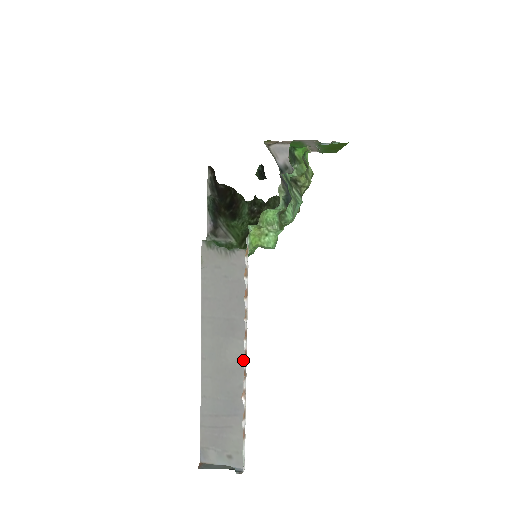
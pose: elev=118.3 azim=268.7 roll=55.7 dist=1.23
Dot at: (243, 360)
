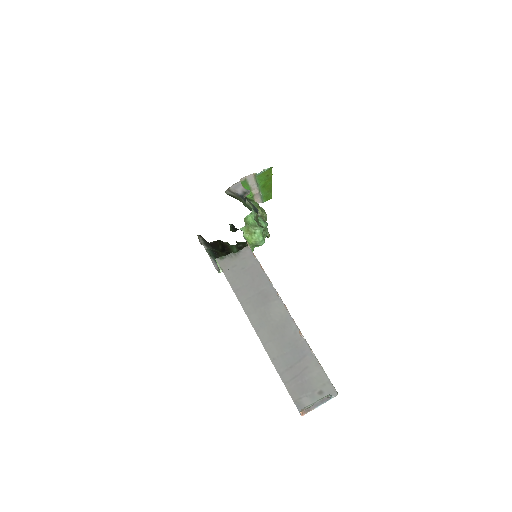
Dot at: (286, 313)
